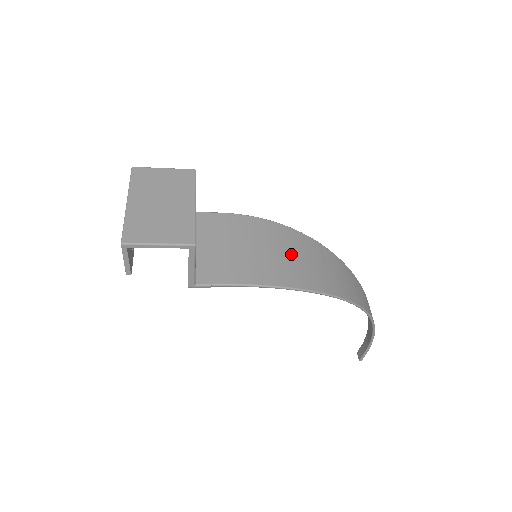
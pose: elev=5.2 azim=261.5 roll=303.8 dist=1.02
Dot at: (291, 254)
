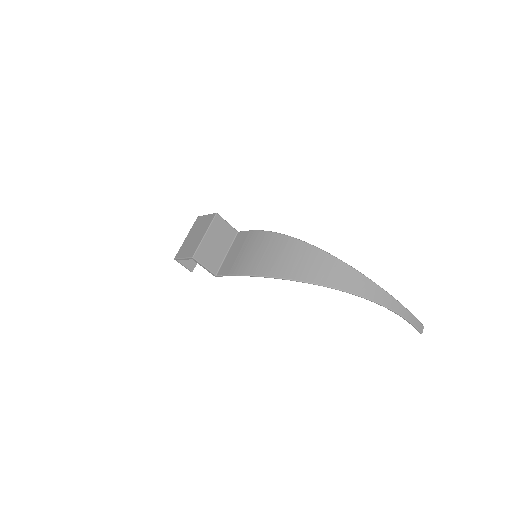
Dot at: (271, 253)
